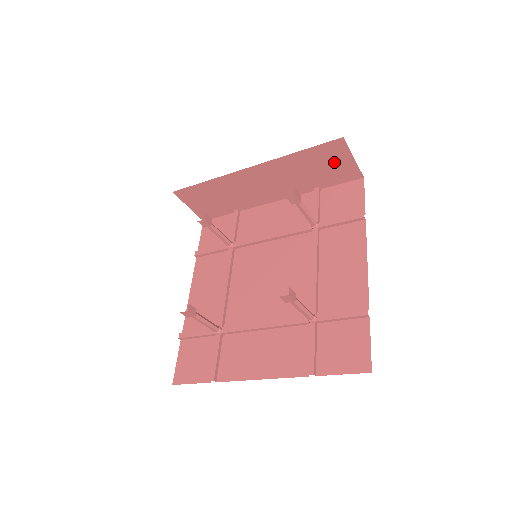
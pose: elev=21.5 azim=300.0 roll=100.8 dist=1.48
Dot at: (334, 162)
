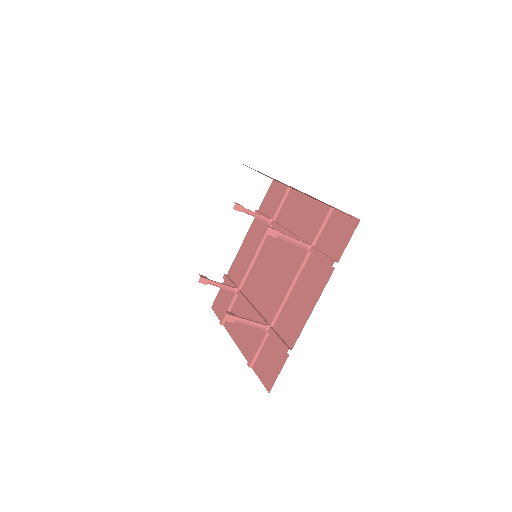
Dot at: (325, 203)
